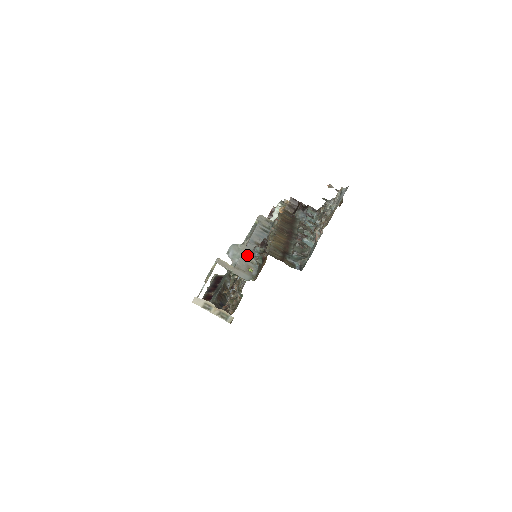
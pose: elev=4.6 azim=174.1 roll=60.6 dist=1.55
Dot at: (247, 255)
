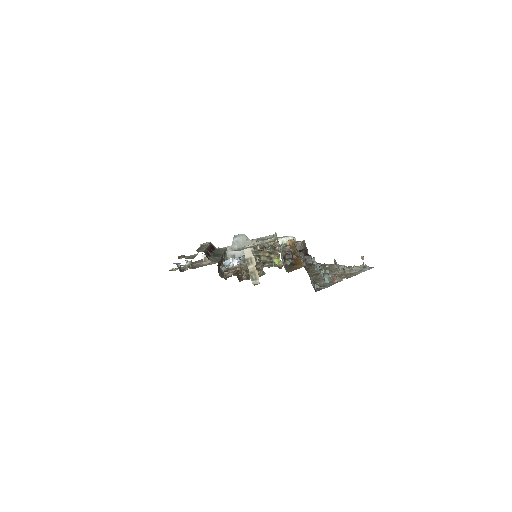
Dot at: occluded
